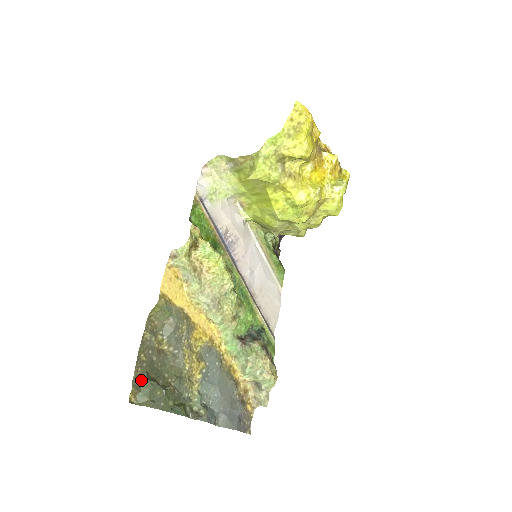
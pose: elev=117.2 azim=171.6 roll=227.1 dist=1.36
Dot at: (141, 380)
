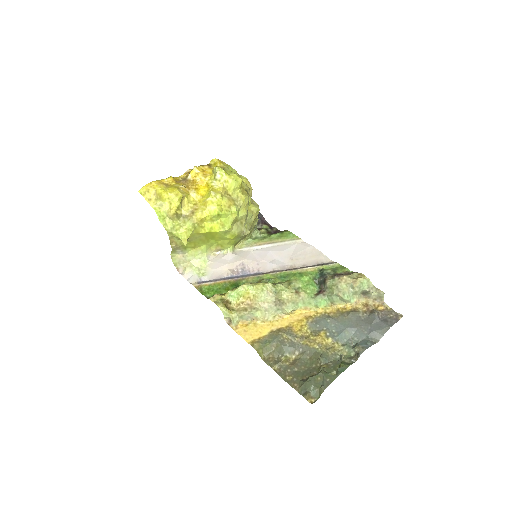
Dot at: (303, 388)
